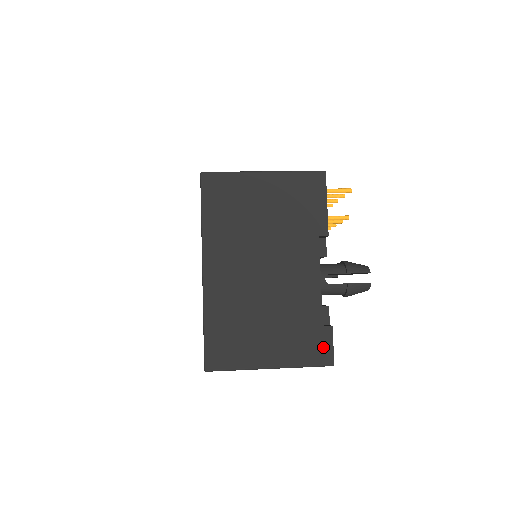
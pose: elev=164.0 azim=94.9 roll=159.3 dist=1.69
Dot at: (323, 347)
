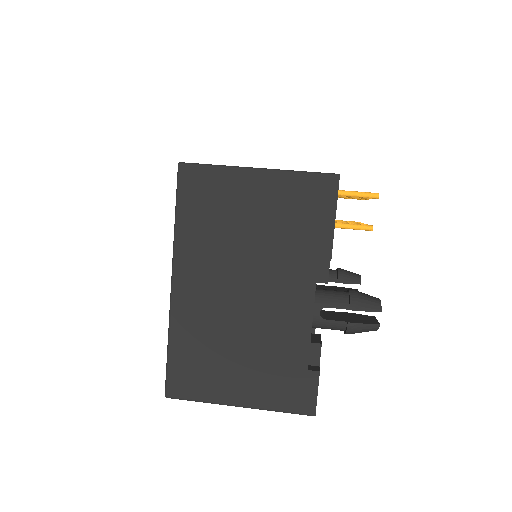
Dot at: (305, 393)
